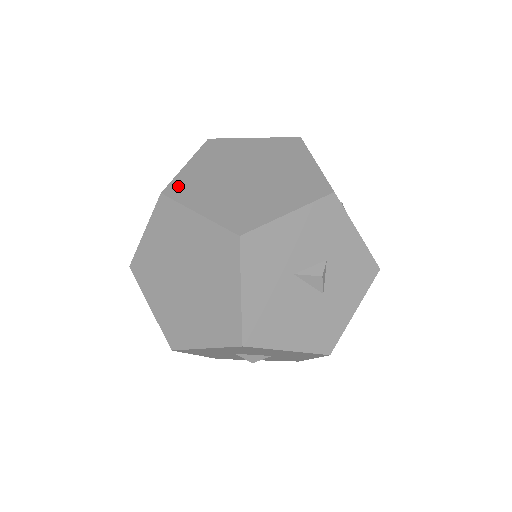
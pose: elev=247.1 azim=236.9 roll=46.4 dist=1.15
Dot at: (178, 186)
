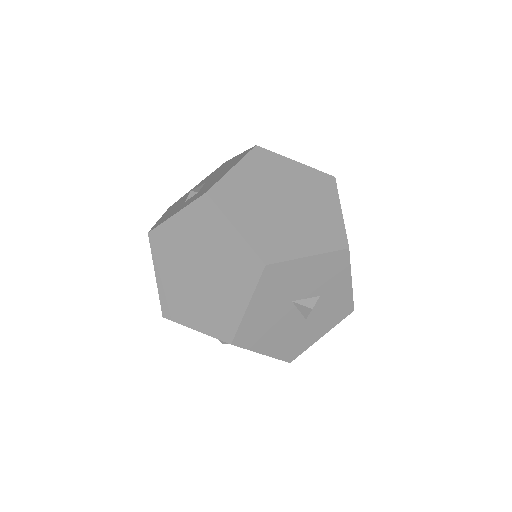
Dot at: (222, 190)
